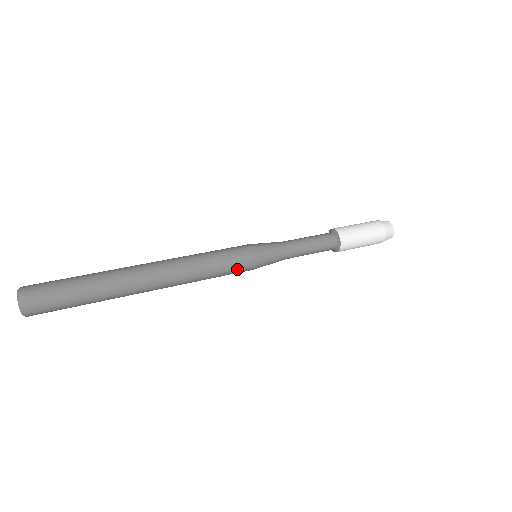
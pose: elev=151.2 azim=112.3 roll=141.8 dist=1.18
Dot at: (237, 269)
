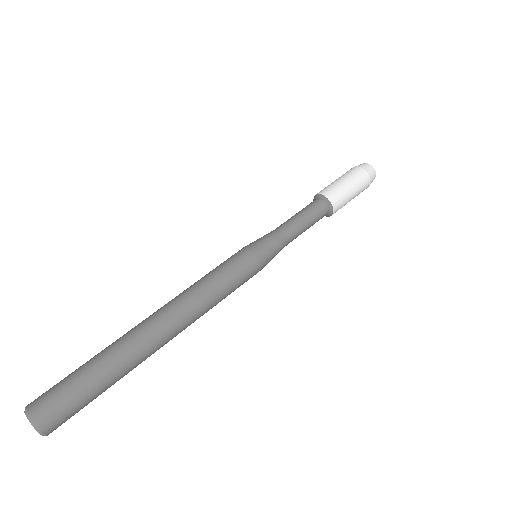
Dot at: occluded
